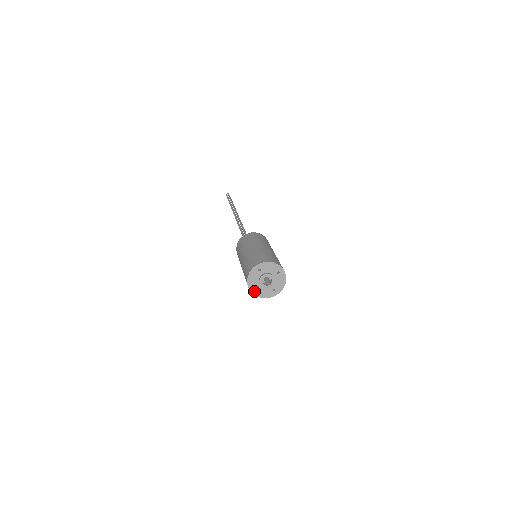
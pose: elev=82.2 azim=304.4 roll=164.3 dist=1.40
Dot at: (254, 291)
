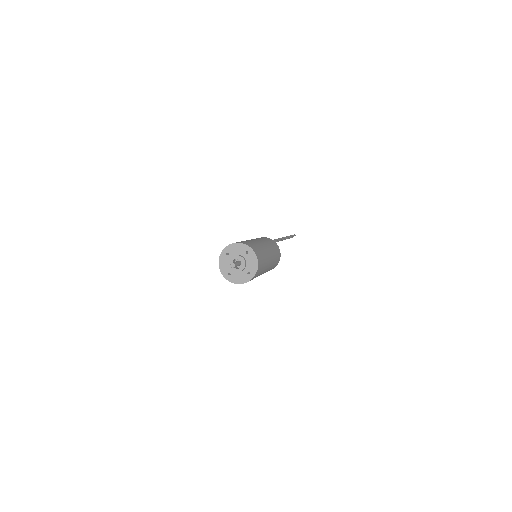
Dot at: (229, 278)
